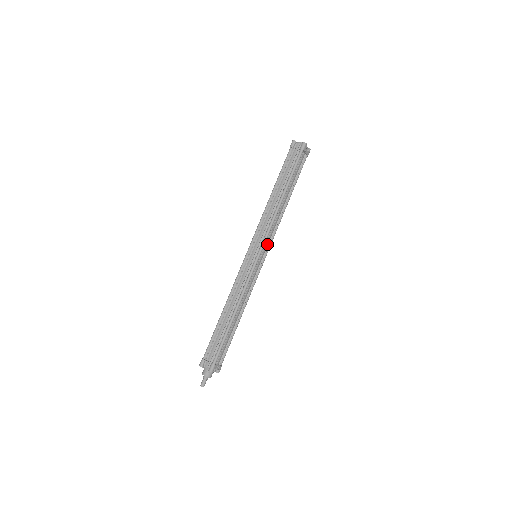
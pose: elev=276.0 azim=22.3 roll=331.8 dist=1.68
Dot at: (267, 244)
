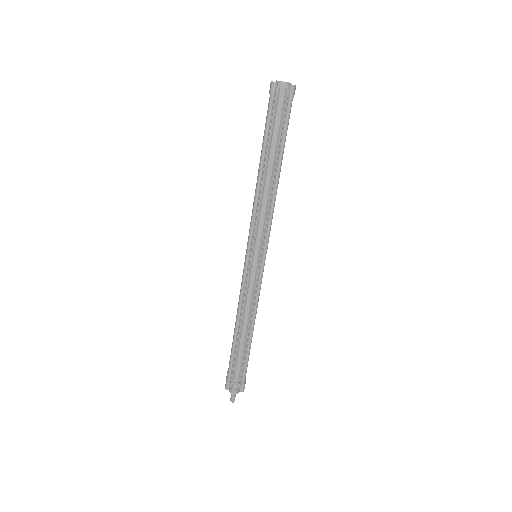
Dot at: occluded
